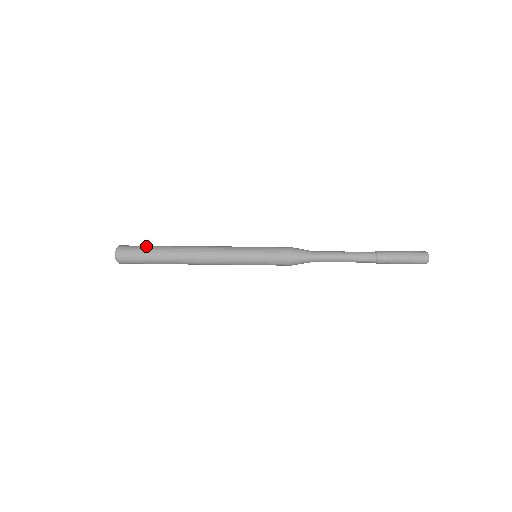
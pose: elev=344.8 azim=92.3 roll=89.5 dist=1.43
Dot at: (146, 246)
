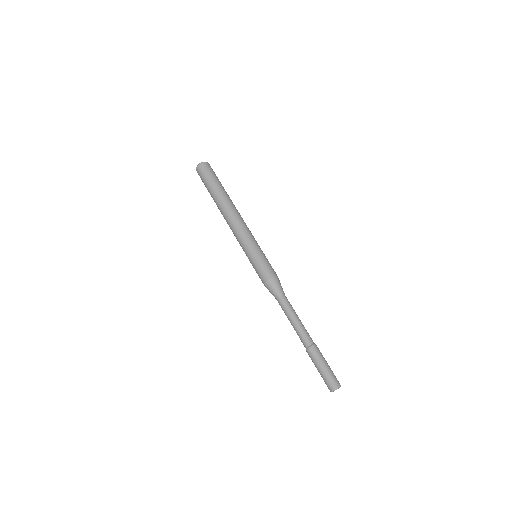
Dot at: (206, 185)
